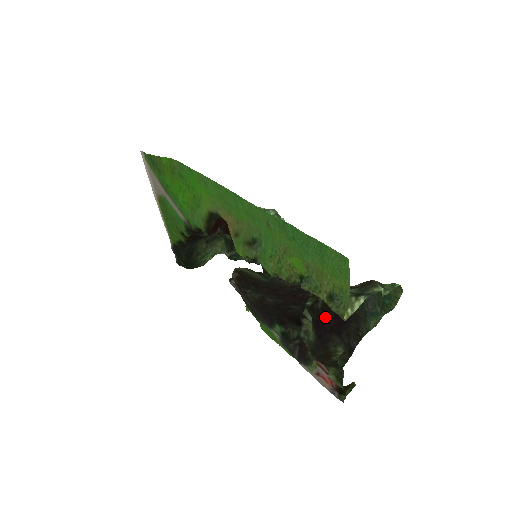
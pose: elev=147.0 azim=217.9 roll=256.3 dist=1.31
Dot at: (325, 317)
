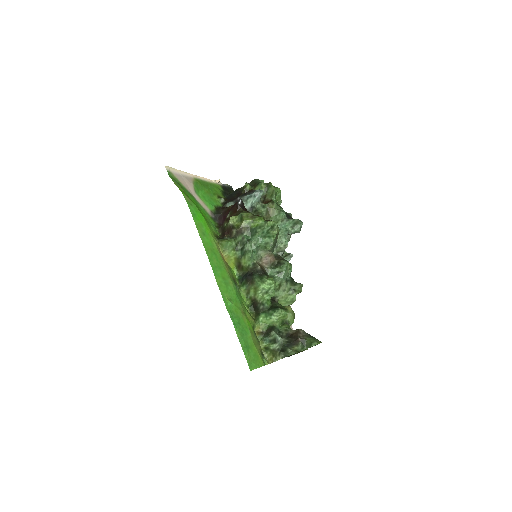
Dot at: occluded
